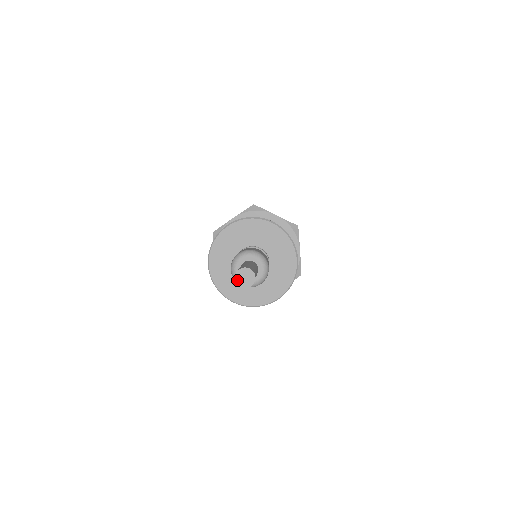
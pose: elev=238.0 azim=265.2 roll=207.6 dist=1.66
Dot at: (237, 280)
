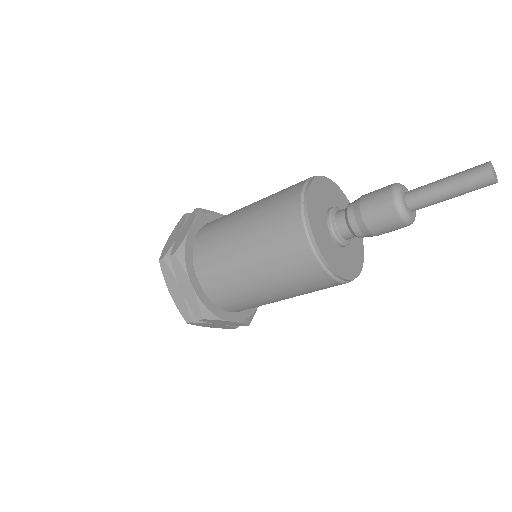
Dot at: (491, 166)
